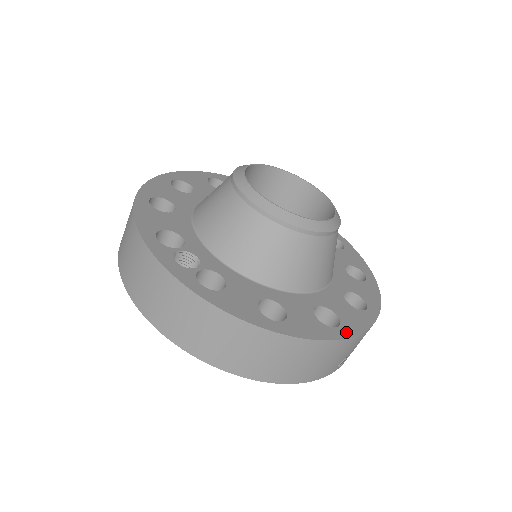
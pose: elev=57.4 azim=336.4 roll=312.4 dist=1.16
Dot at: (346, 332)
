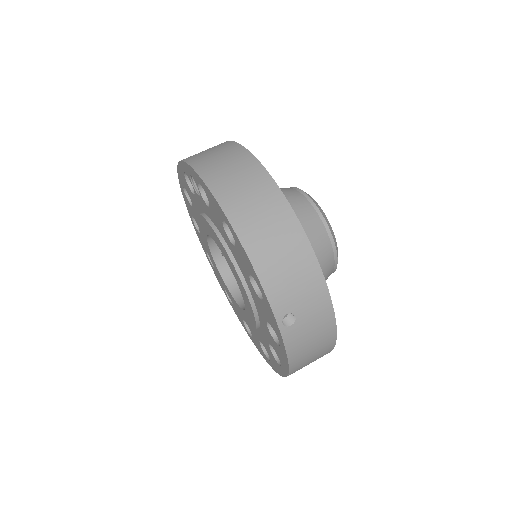
Dot at: (320, 270)
